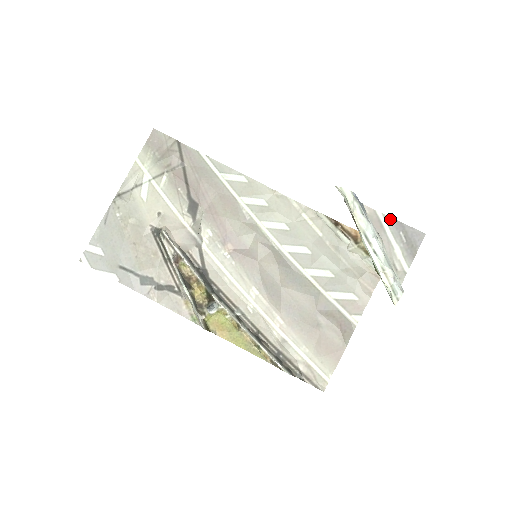
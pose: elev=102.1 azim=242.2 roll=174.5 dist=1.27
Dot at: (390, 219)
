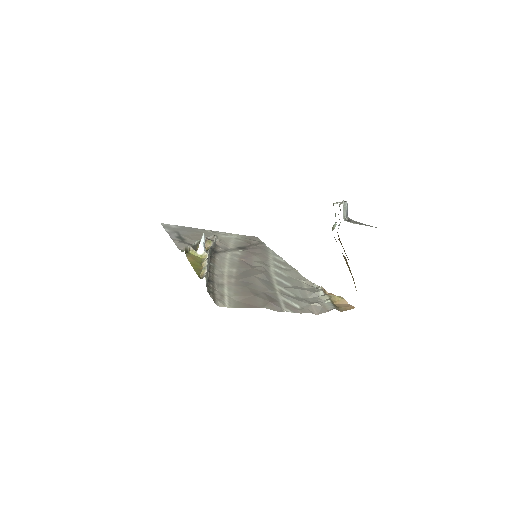
Dot at: occluded
